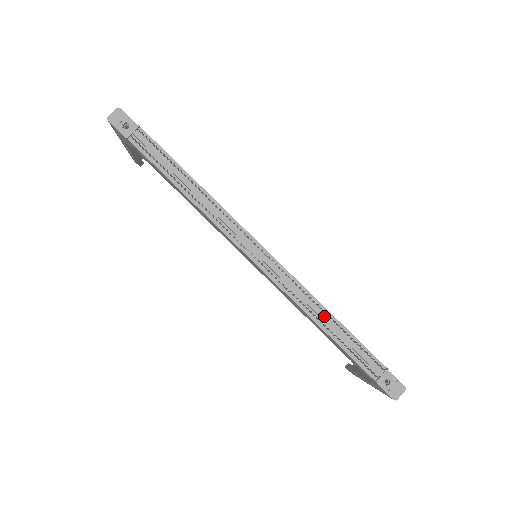
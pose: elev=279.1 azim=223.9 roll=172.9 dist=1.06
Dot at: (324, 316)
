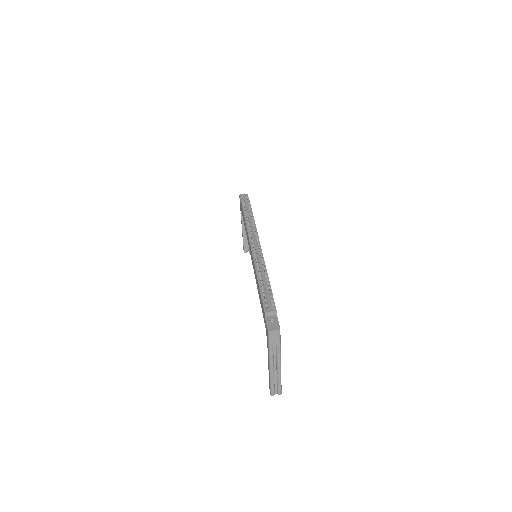
Dot at: (264, 275)
